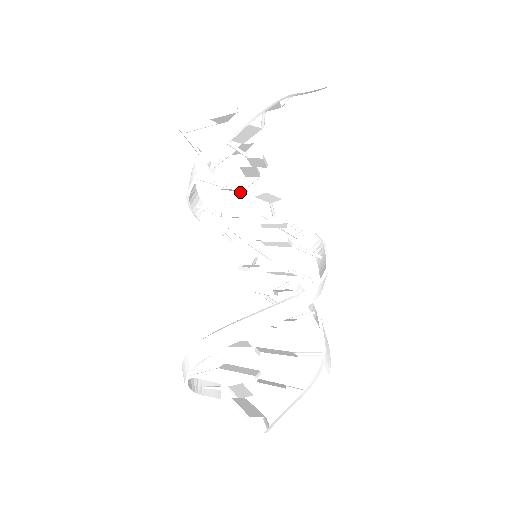
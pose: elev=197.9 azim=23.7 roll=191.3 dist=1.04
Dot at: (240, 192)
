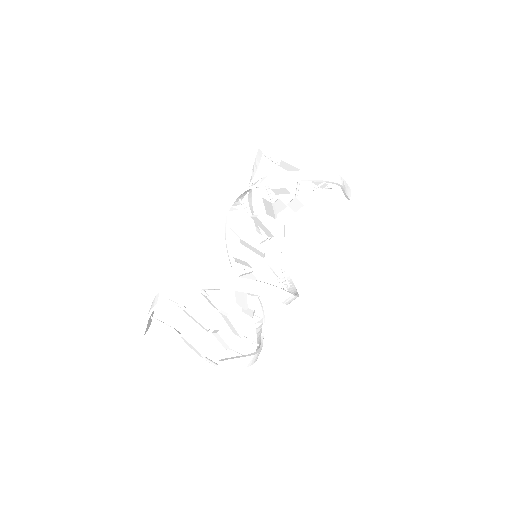
Dot at: (253, 214)
